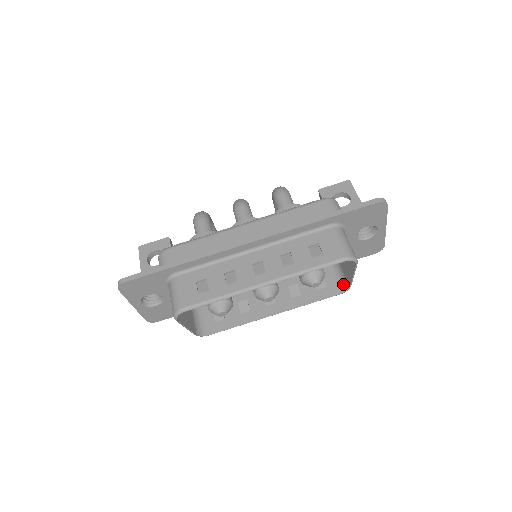
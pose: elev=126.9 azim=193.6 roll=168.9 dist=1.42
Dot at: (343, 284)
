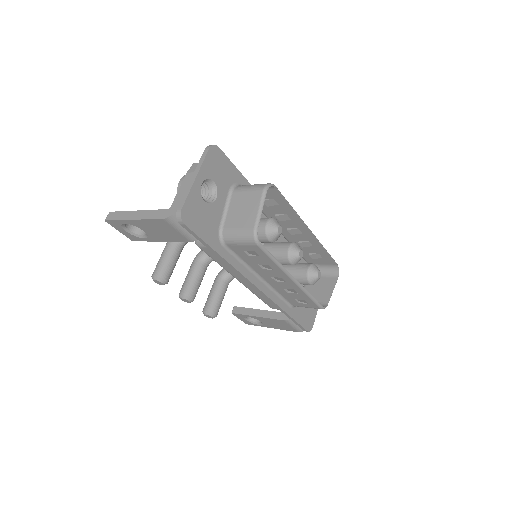
Dot at: occluded
